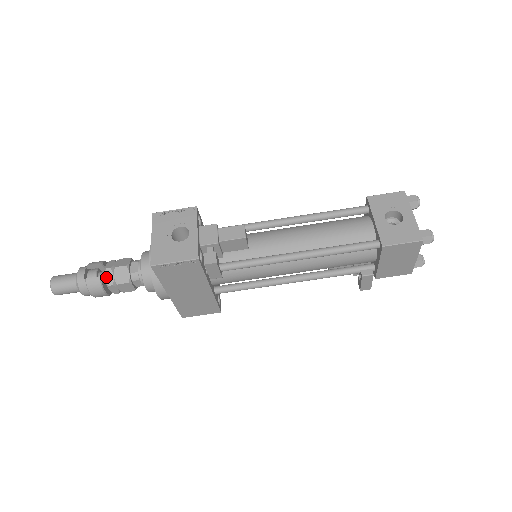
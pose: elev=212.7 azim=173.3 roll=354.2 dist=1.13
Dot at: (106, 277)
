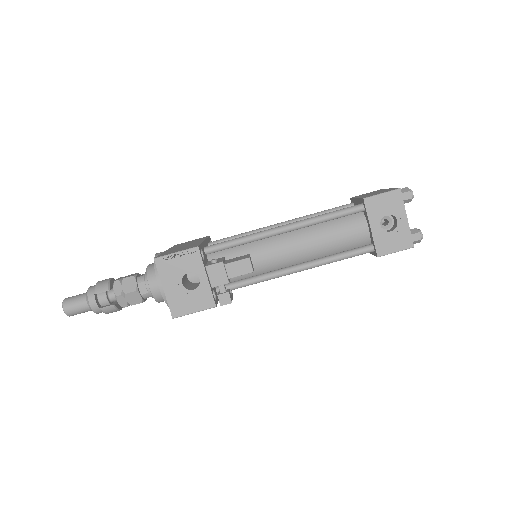
Dot at: (119, 302)
